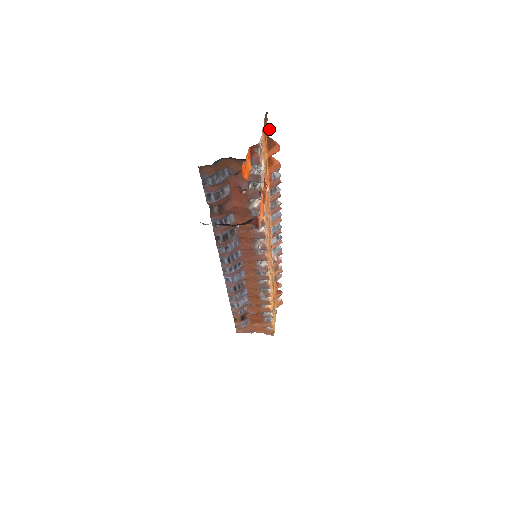
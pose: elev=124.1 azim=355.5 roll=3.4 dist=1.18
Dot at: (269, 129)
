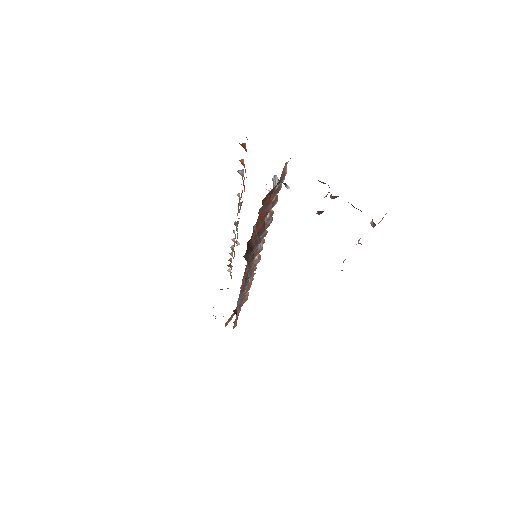
Dot at: occluded
